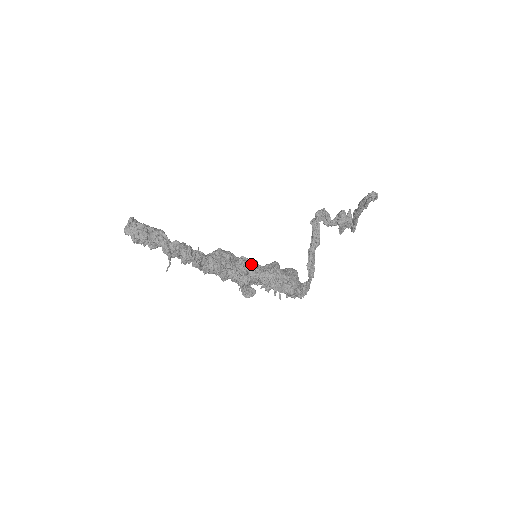
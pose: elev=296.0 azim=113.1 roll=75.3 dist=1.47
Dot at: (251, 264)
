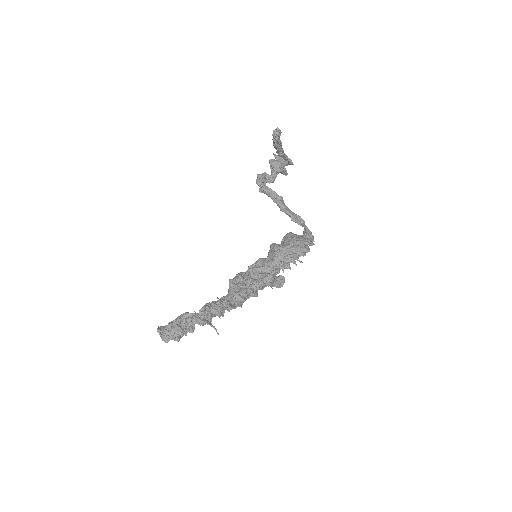
Dot at: (259, 265)
